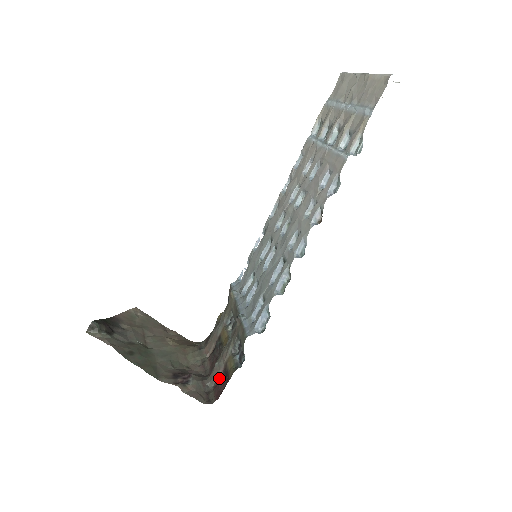
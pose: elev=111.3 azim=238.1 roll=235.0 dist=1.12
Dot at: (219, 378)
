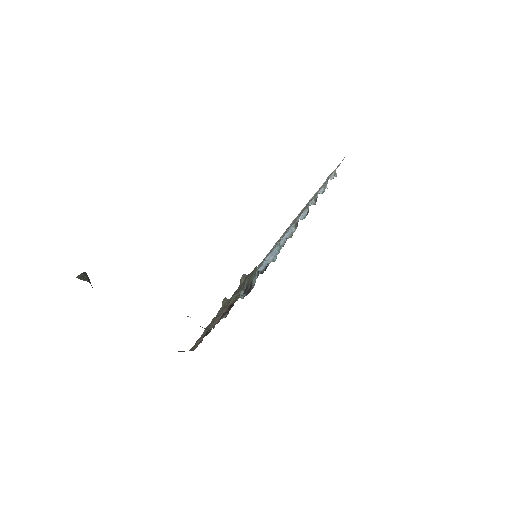
Dot at: (219, 320)
